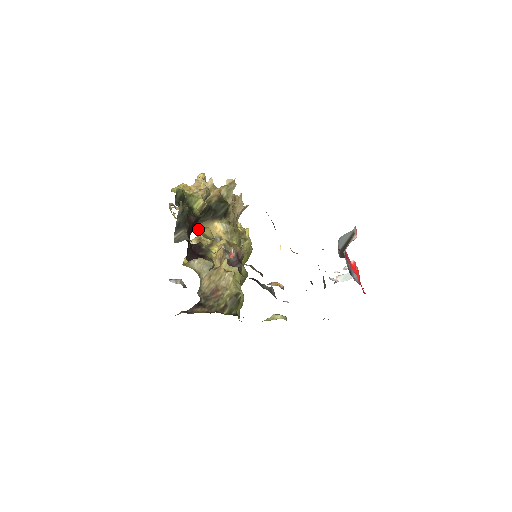
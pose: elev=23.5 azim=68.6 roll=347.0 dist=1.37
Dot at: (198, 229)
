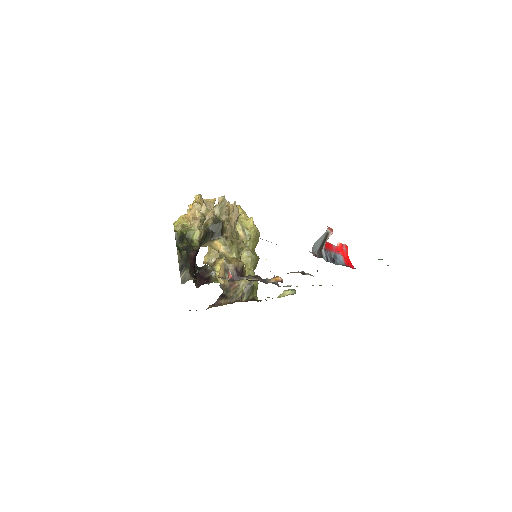
Dot at: occluded
